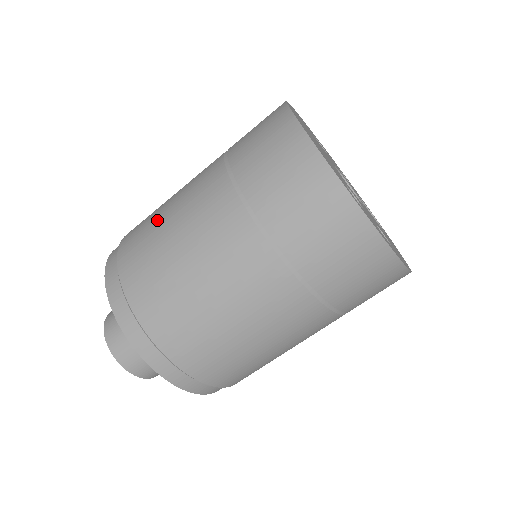
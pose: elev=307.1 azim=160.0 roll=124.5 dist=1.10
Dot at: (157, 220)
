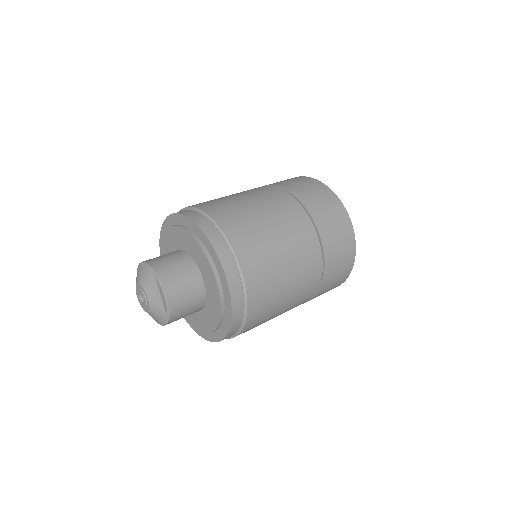
Dot at: (227, 198)
